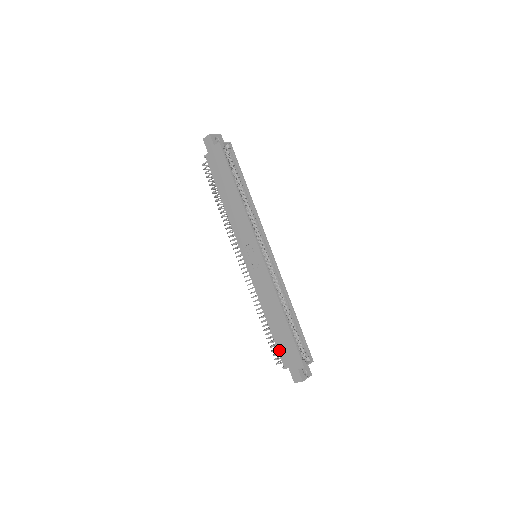
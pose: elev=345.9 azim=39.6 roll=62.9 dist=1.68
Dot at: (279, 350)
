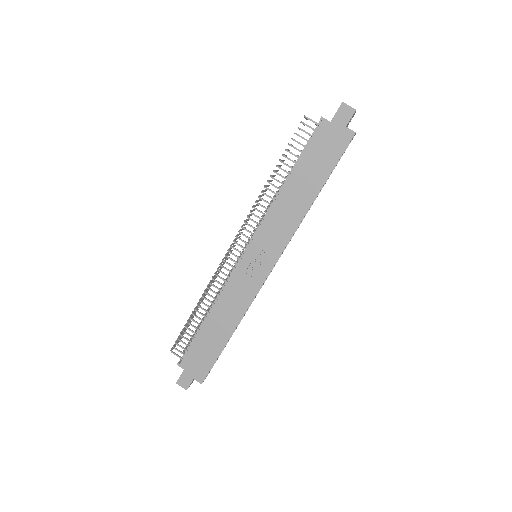
Dot at: (191, 350)
